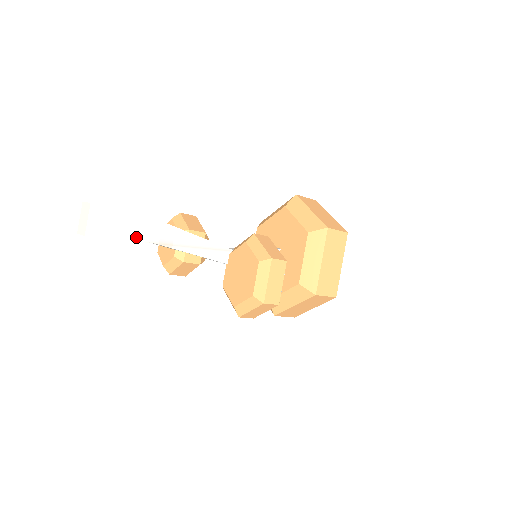
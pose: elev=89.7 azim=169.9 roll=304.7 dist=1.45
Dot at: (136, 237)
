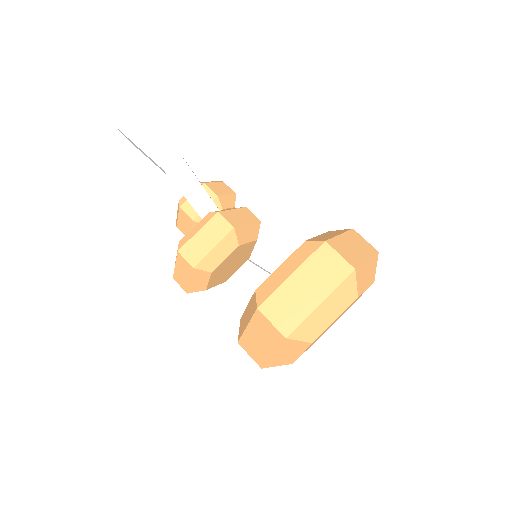
Dot at: (153, 155)
